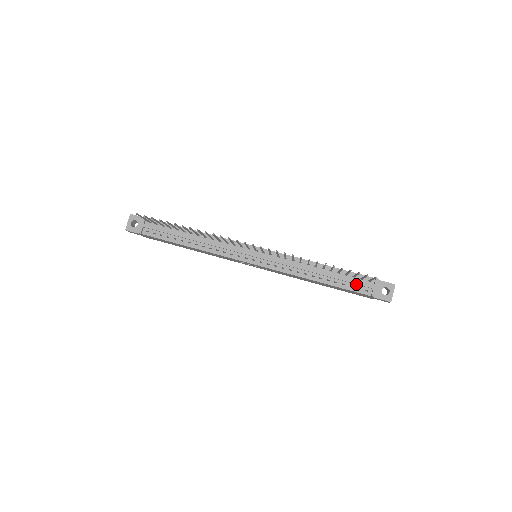
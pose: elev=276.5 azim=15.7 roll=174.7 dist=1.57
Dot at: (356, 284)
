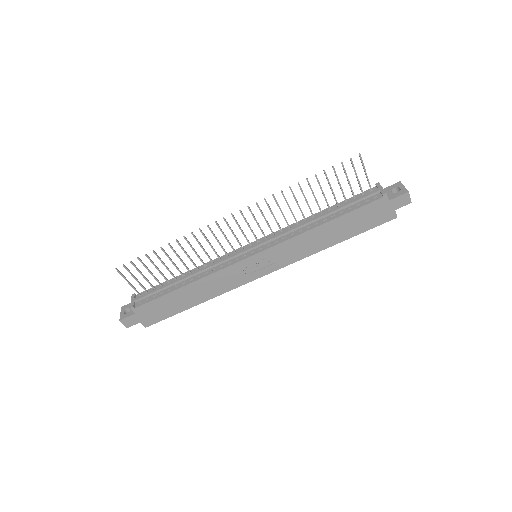
Dot at: (361, 200)
